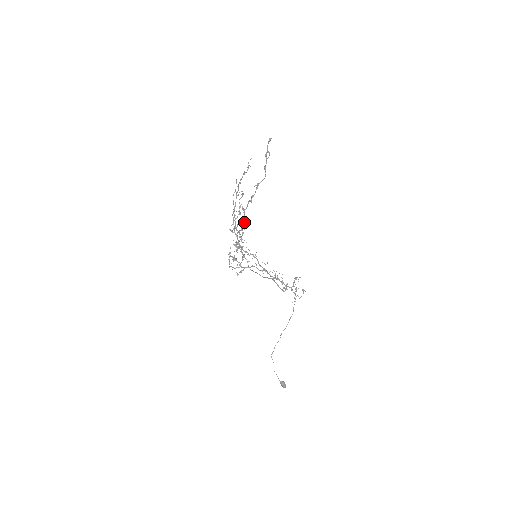
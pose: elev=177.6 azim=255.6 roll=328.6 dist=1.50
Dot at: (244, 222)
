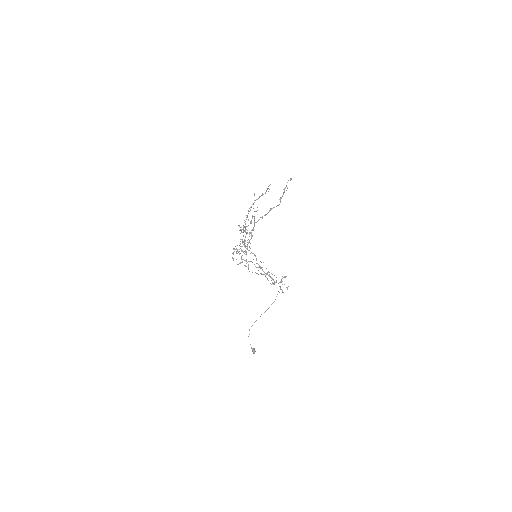
Dot at: (253, 230)
